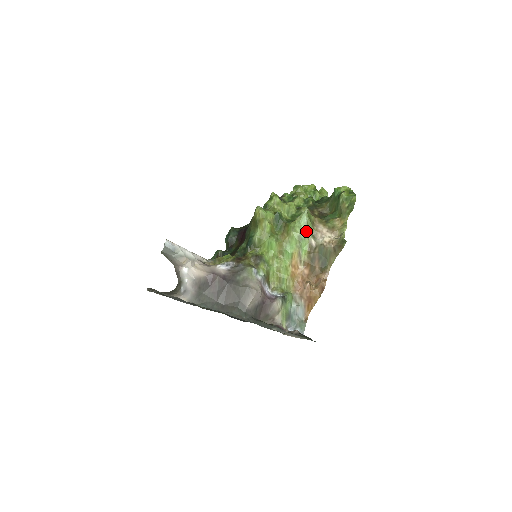
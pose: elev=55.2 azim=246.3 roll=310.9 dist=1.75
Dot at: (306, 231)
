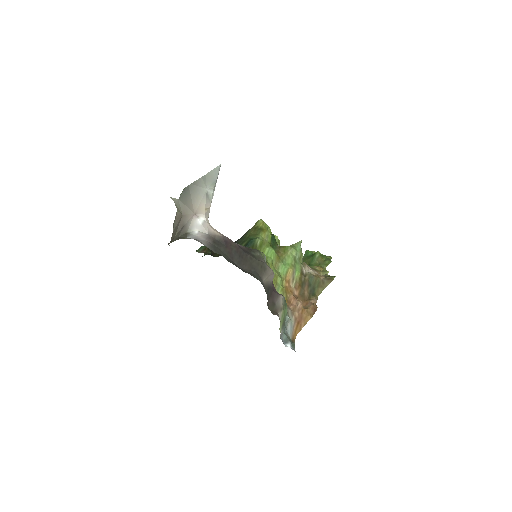
Dot at: (300, 257)
